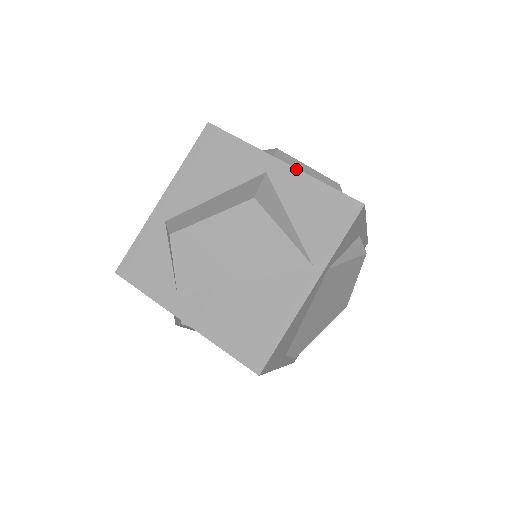
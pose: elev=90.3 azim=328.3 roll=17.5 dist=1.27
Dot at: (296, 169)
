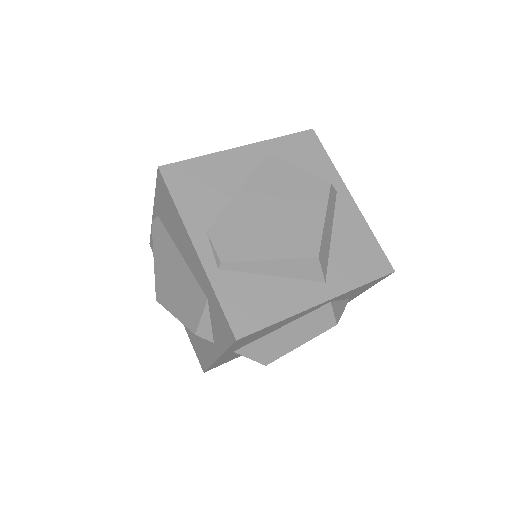
Dot at: occluded
